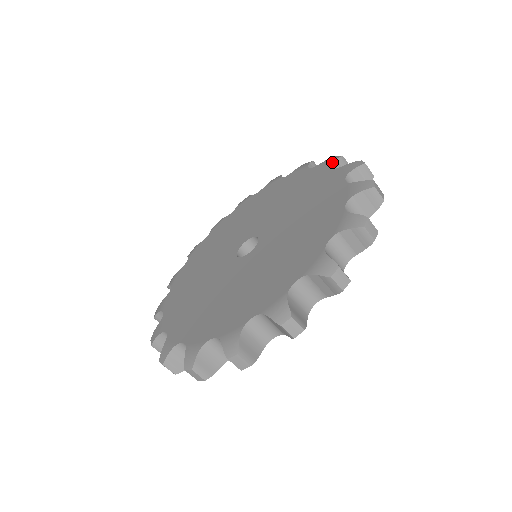
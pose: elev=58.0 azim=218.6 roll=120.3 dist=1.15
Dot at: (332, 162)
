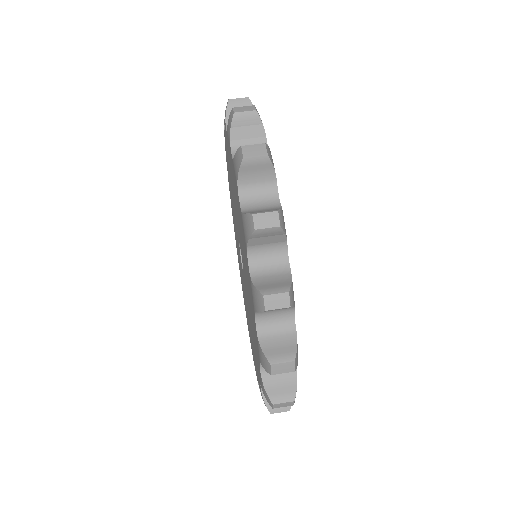
Dot at: occluded
